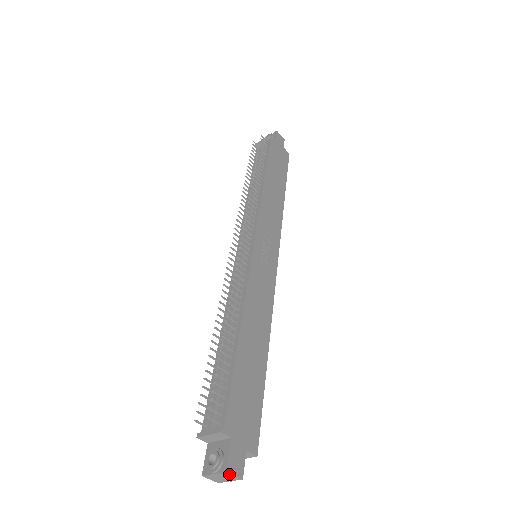
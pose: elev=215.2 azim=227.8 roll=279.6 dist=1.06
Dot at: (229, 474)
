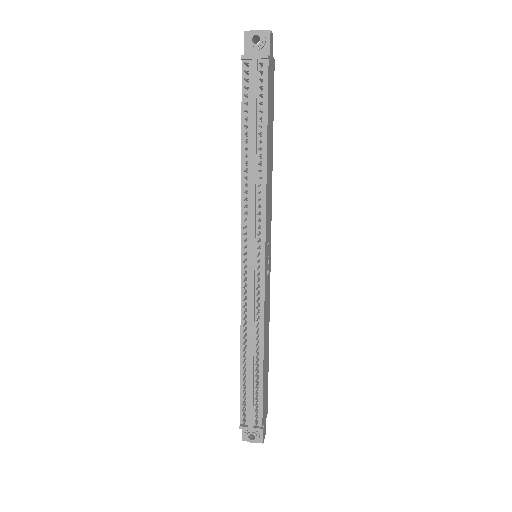
Dot at: (262, 441)
